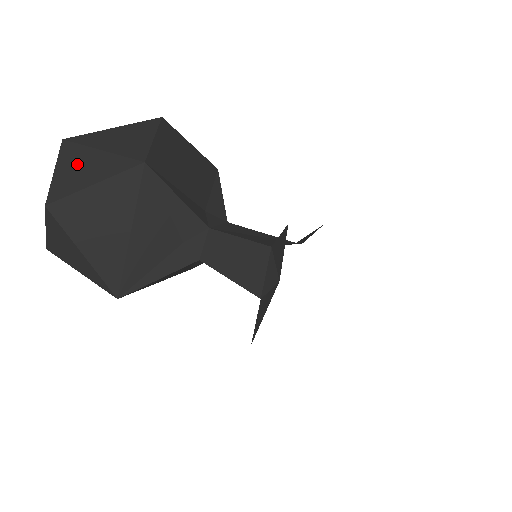
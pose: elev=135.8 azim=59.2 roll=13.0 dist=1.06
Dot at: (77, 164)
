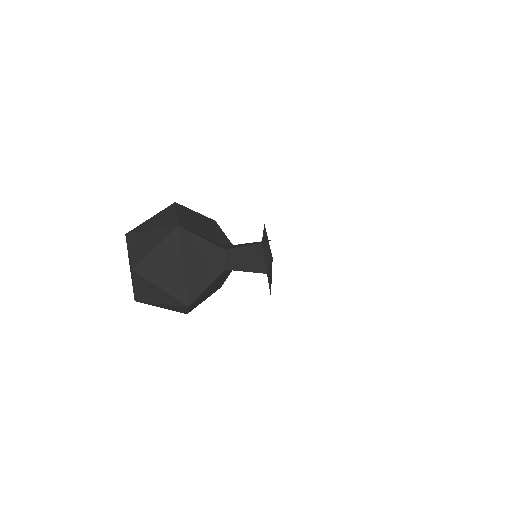
Dot at: (140, 242)
